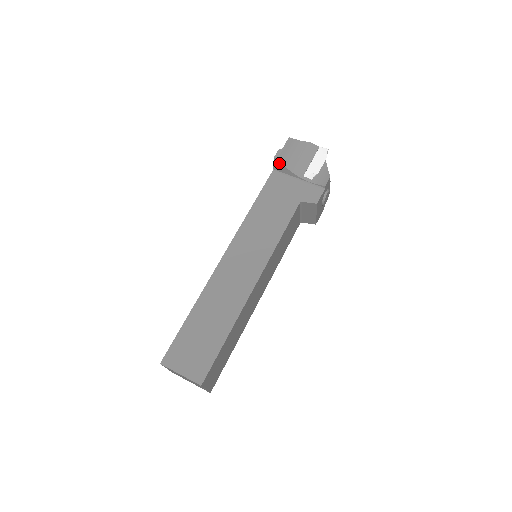
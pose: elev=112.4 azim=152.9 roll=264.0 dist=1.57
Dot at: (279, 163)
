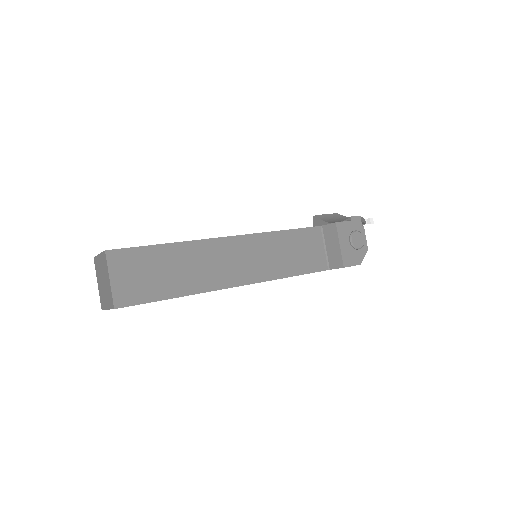
Dot at: (317, 219)
